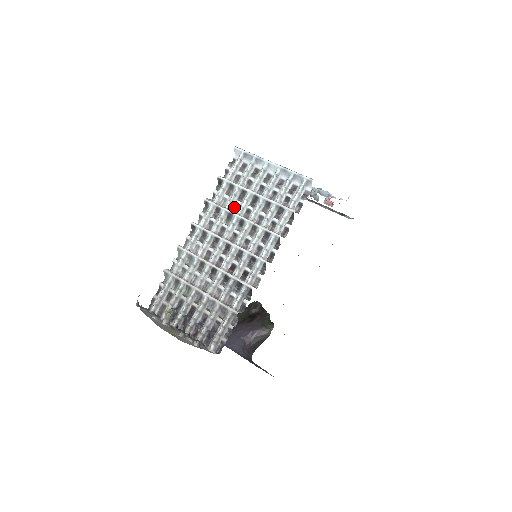
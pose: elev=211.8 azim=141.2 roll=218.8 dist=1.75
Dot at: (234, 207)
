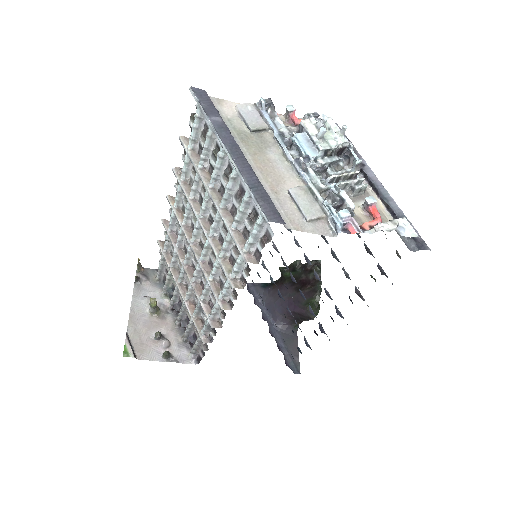
Dot at: (201, 198)
